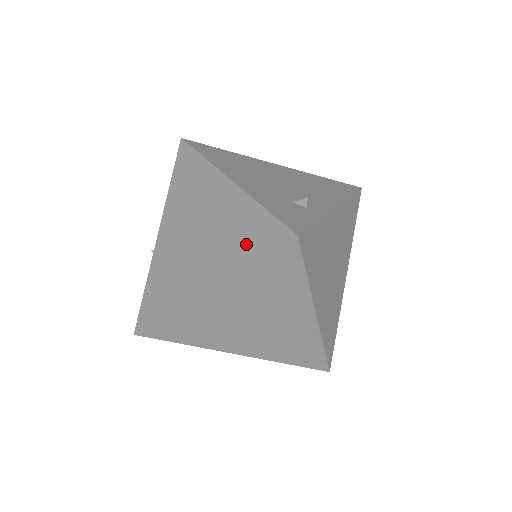
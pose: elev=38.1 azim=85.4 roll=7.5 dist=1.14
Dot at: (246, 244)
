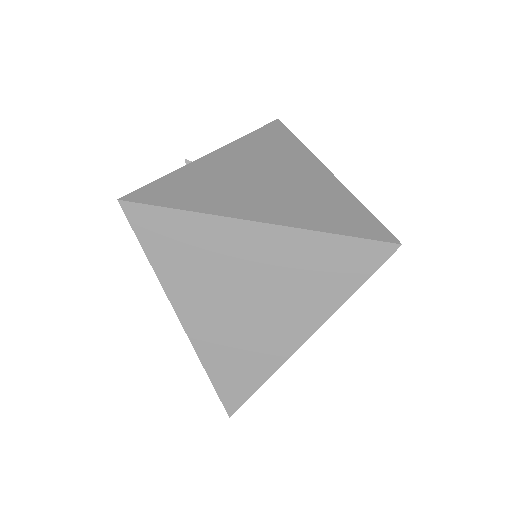
Dot at: (335, 218)
